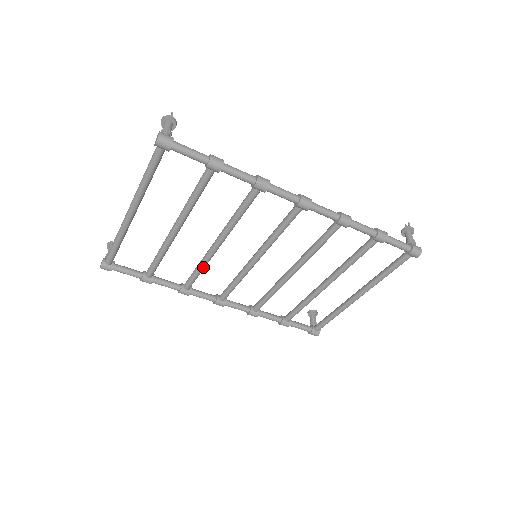
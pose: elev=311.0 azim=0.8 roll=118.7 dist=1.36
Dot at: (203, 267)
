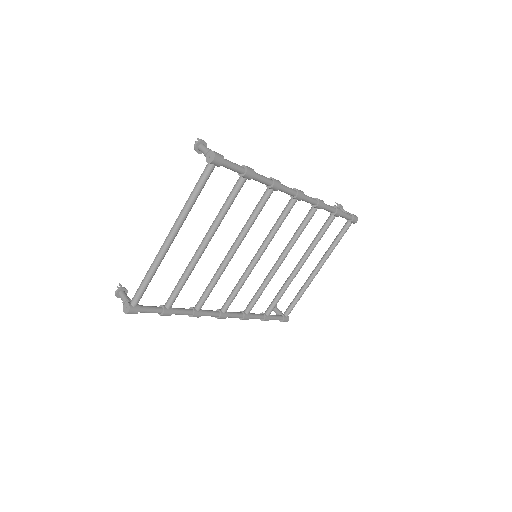
Dot at: occluded
